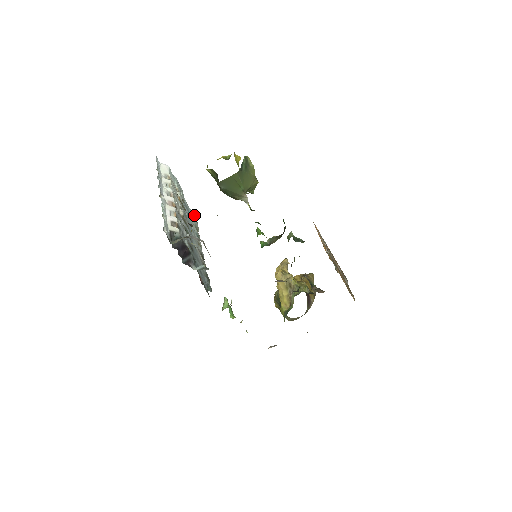
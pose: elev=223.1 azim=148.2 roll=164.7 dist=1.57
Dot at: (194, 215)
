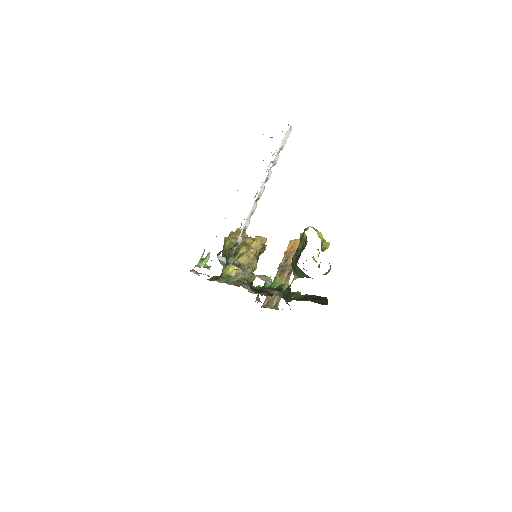
Dot at: occluded
